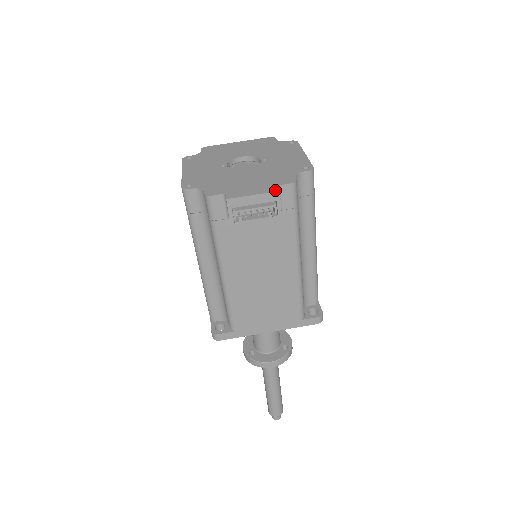
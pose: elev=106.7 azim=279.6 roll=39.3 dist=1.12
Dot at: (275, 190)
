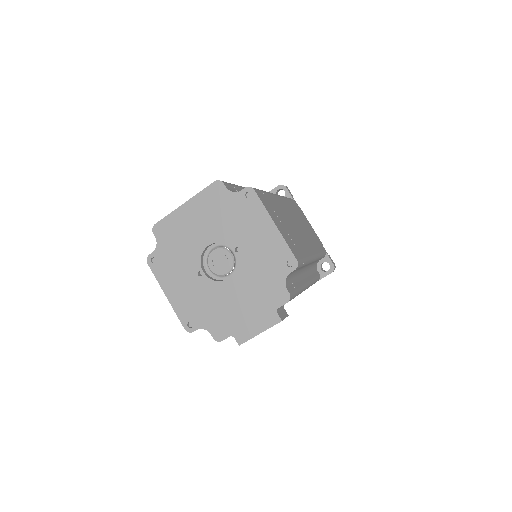
Dot at: (277, 321)
